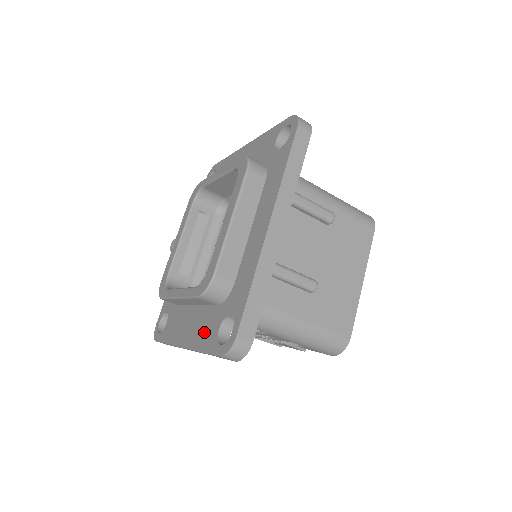
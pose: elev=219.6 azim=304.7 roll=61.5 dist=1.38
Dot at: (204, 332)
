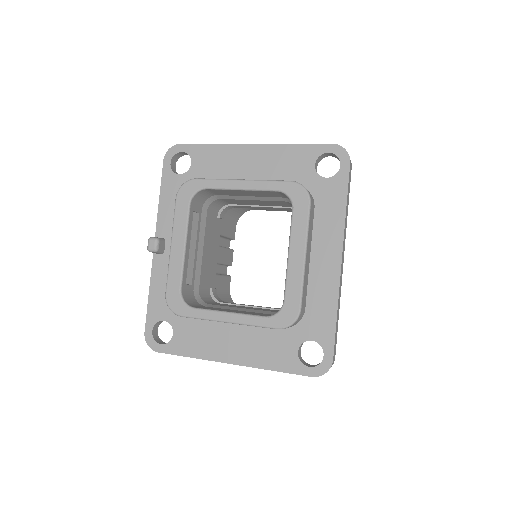
Dot at: (270, 352)
